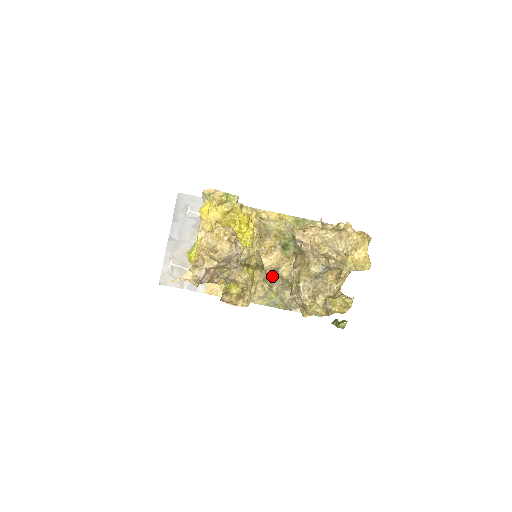
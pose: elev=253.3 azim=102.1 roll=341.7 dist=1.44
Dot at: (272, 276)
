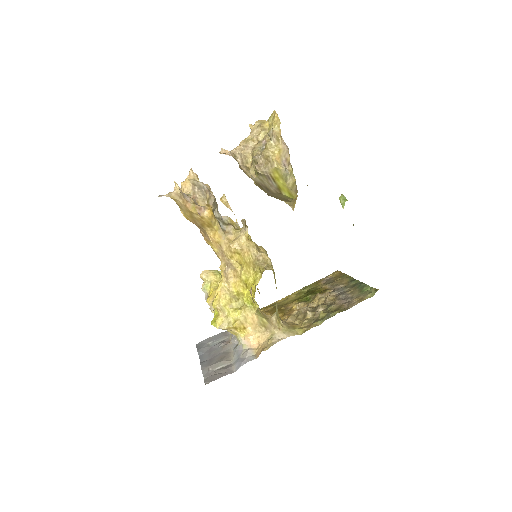
Dot at: (307, 307)
